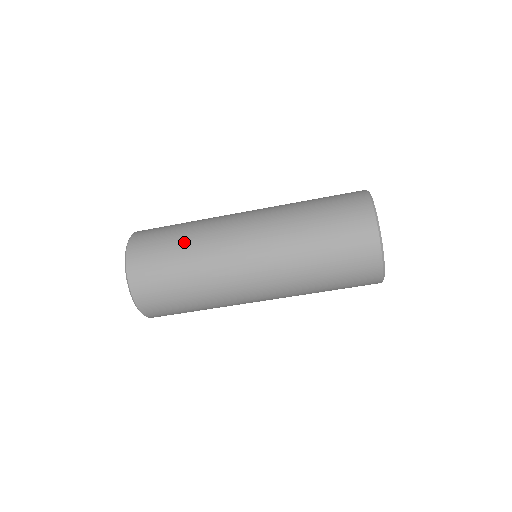
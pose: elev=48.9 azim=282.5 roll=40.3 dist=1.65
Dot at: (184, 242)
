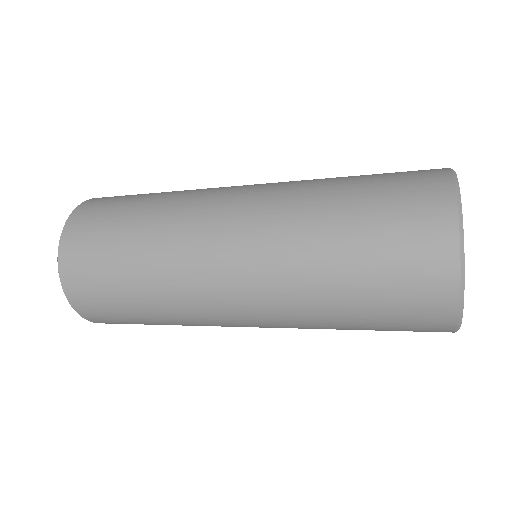
Dot at: (139, 285)
